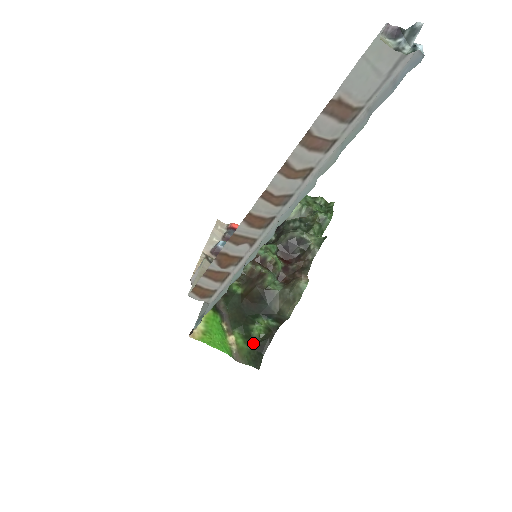
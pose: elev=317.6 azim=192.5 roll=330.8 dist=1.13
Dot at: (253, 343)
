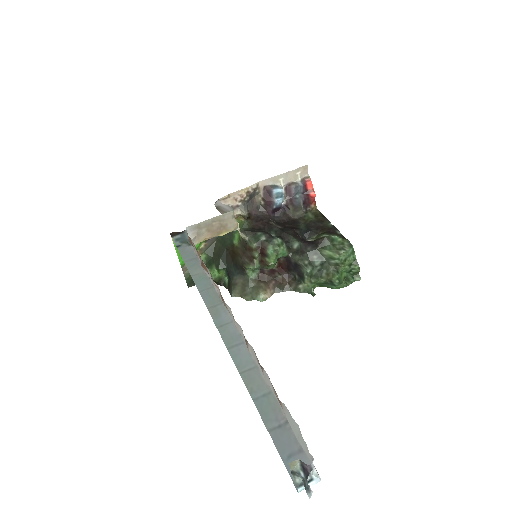
Dot at: occluded
